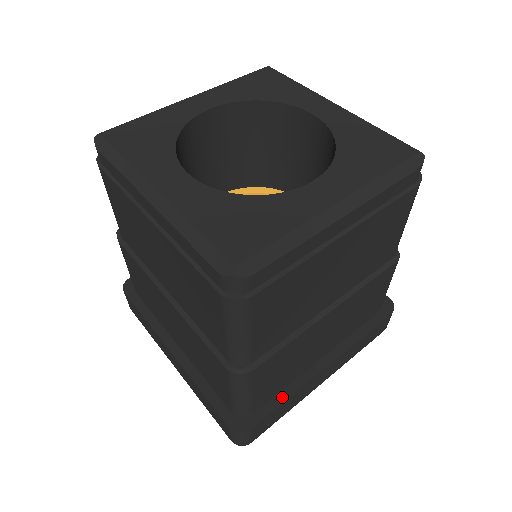
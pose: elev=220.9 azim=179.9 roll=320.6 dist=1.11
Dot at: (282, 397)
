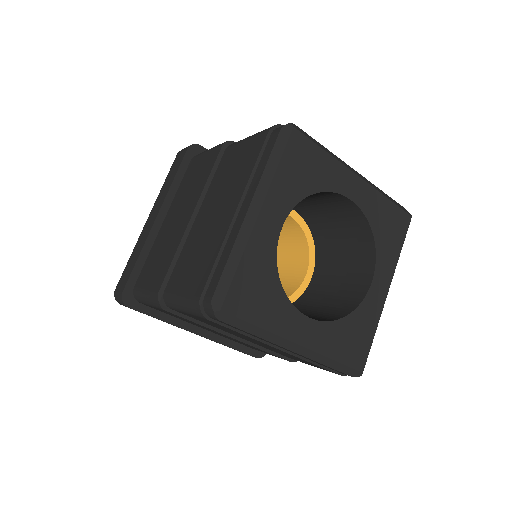
Dot at: occluded
